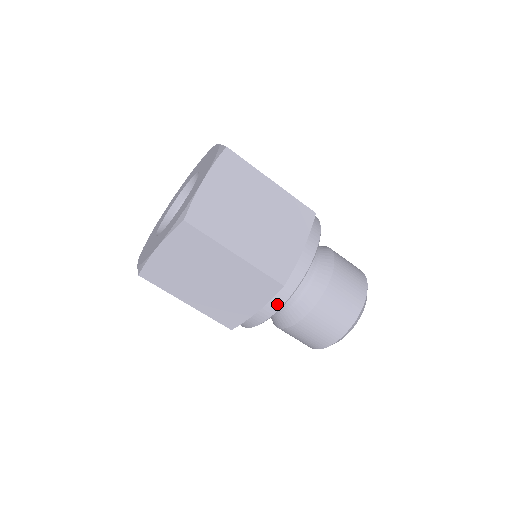
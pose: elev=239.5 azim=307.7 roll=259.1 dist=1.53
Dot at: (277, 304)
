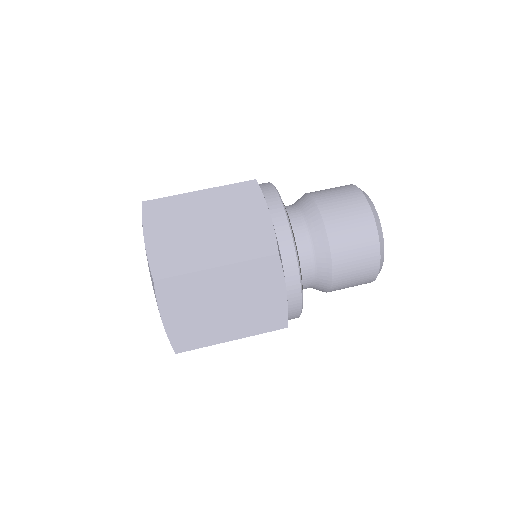
Dot at: (274, 199)
